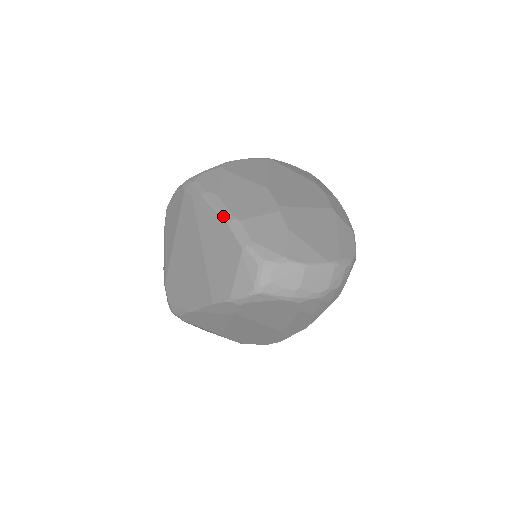
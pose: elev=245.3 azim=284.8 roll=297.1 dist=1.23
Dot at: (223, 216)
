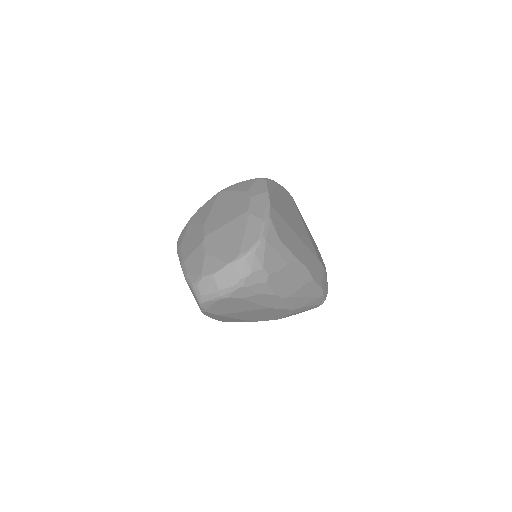
Dot at: (180, 262)
